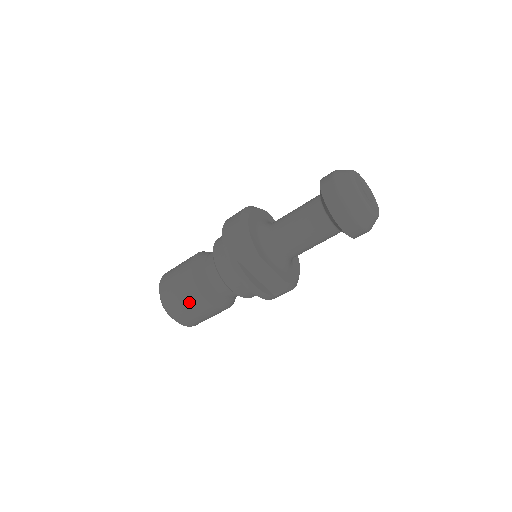
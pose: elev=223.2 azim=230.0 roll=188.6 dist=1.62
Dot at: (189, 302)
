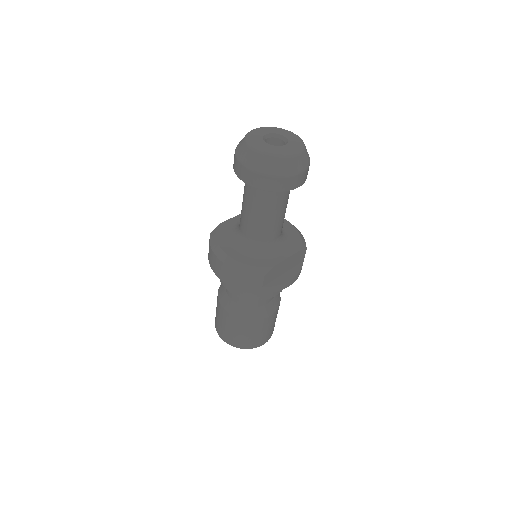
Dot at: (261, 330)
